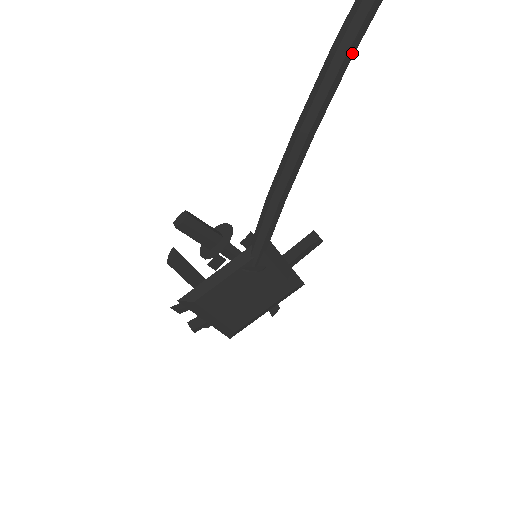
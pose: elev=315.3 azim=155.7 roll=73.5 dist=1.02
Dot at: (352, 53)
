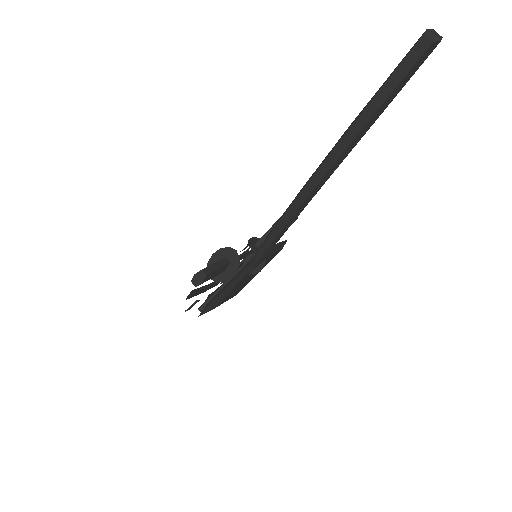
Dot at: occluded
